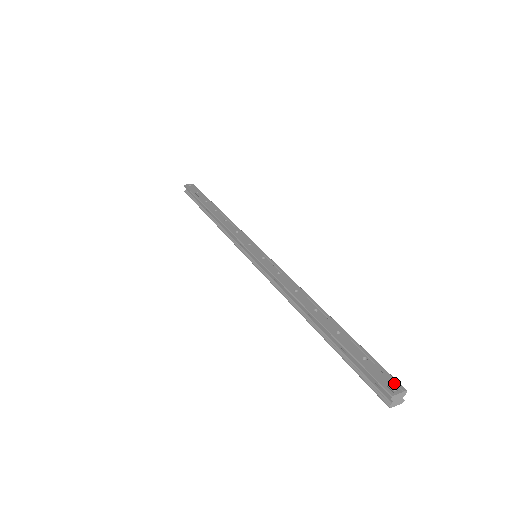
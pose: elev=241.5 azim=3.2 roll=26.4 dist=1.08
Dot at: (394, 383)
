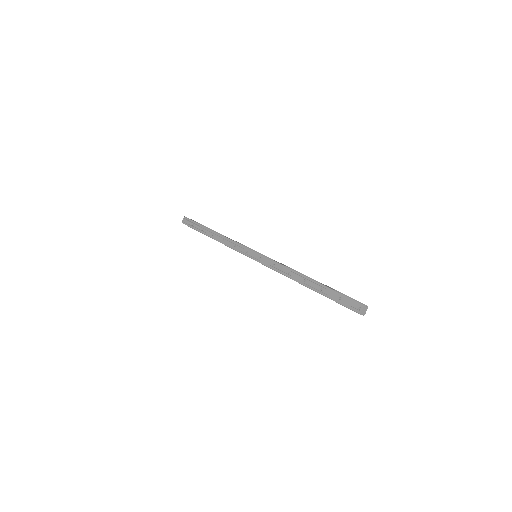
Dot at: (357, 305)
